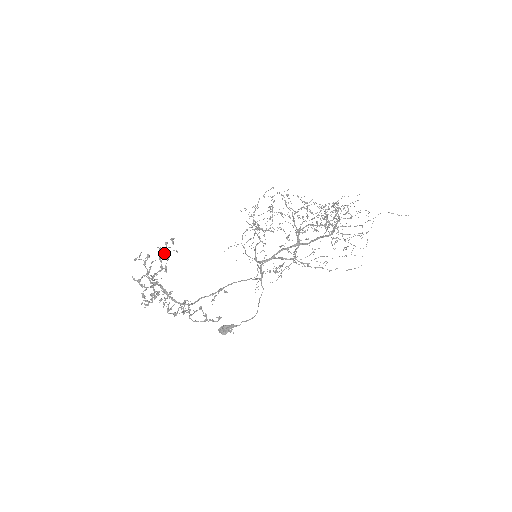
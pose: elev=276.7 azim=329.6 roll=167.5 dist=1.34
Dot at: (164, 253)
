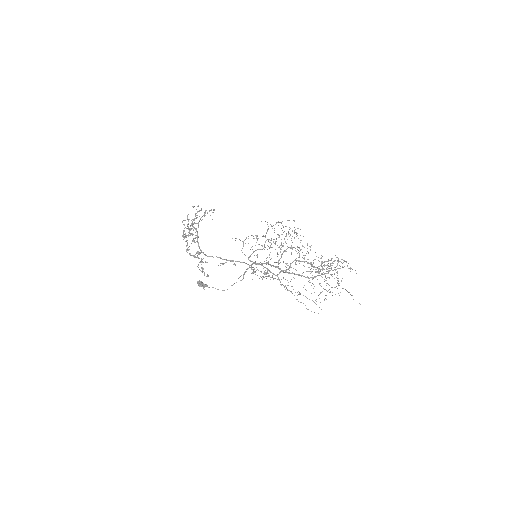
Dot at: occluded
